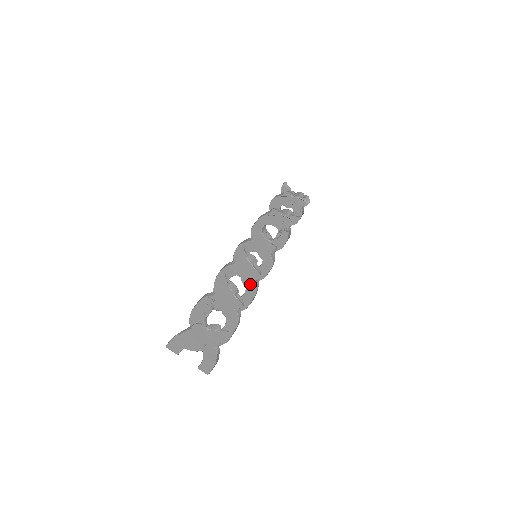
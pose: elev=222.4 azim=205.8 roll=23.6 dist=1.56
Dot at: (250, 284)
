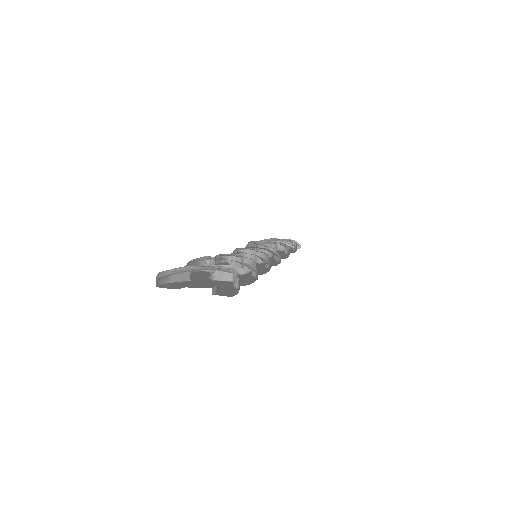
Dot at: (259, 267)
